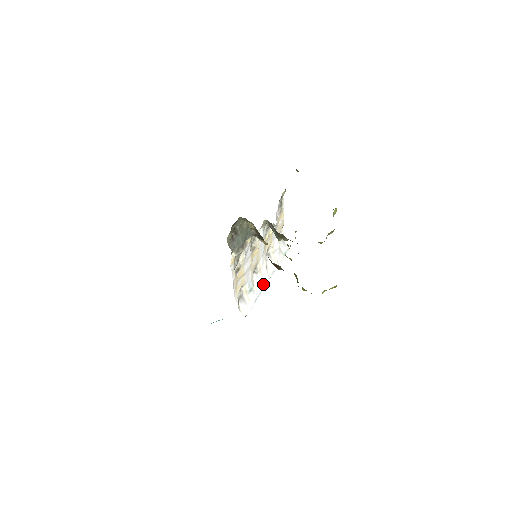
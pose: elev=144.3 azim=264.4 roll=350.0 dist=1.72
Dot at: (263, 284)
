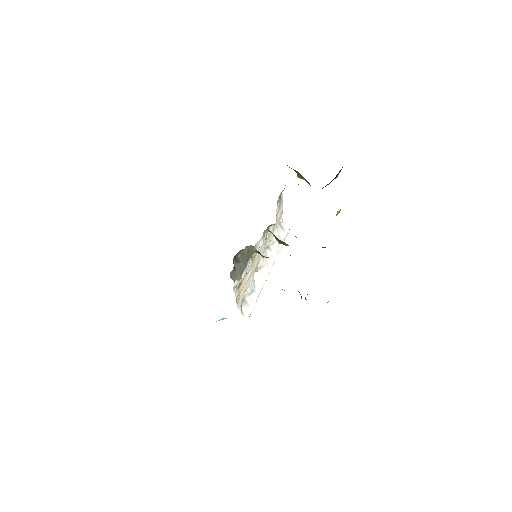
Dot at: (264, 280)
